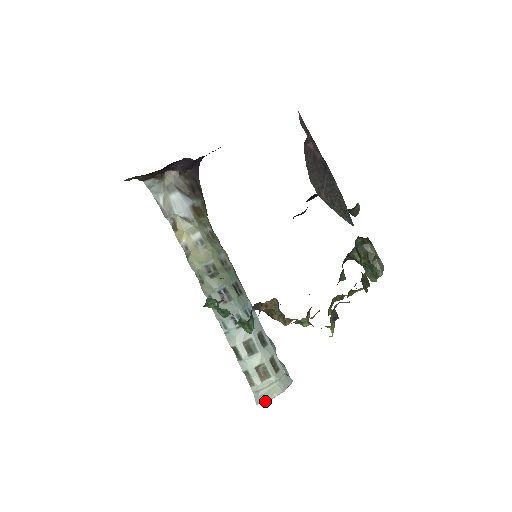
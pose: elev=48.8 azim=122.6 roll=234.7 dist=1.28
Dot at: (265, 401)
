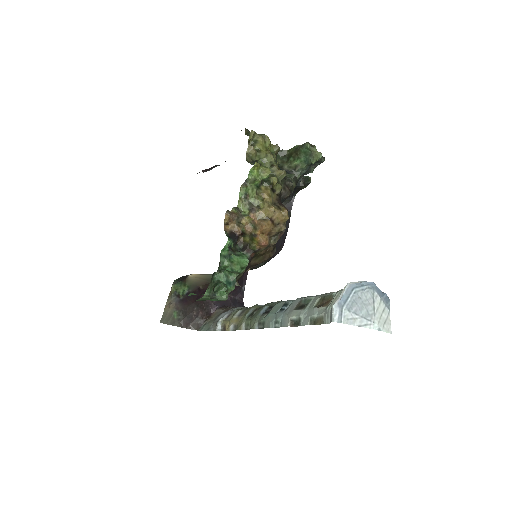
Dot at: (332, 305)
